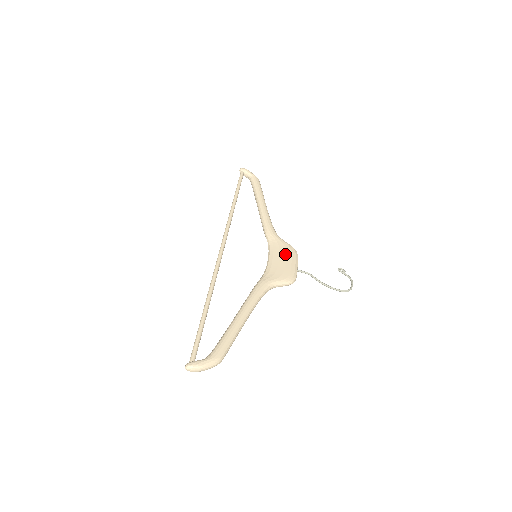
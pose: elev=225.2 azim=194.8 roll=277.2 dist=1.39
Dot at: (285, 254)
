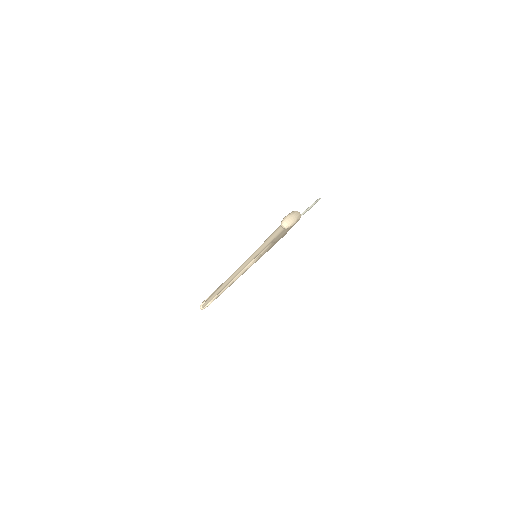
Dot at: occluded
